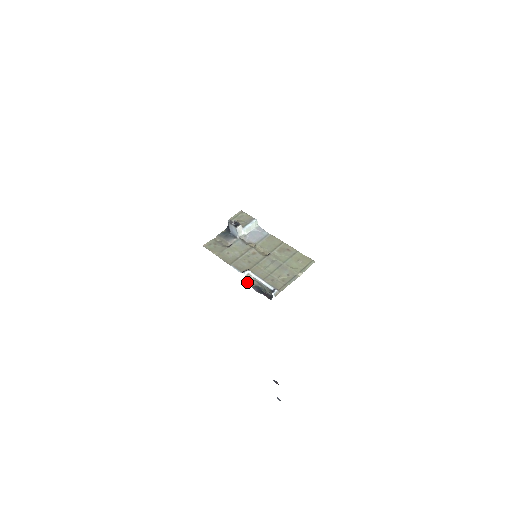
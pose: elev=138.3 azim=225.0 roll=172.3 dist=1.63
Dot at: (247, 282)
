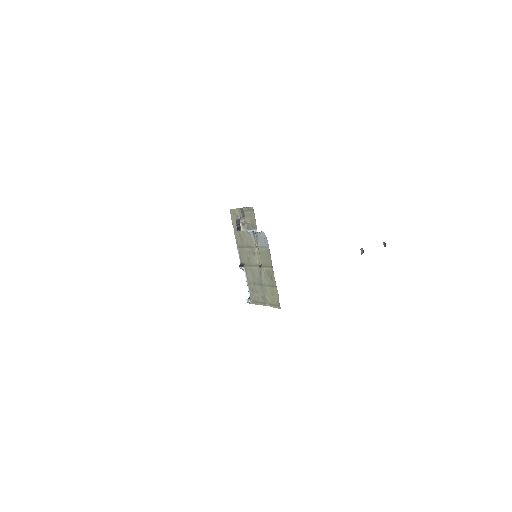
Dot at: occluded
